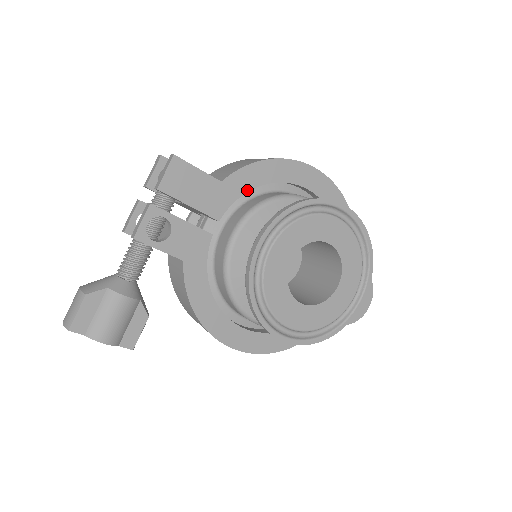
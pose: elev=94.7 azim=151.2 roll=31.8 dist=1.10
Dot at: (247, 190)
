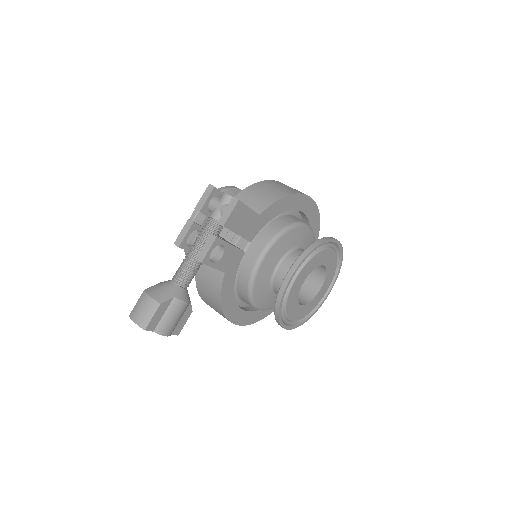
Dot at: (271, 218)
